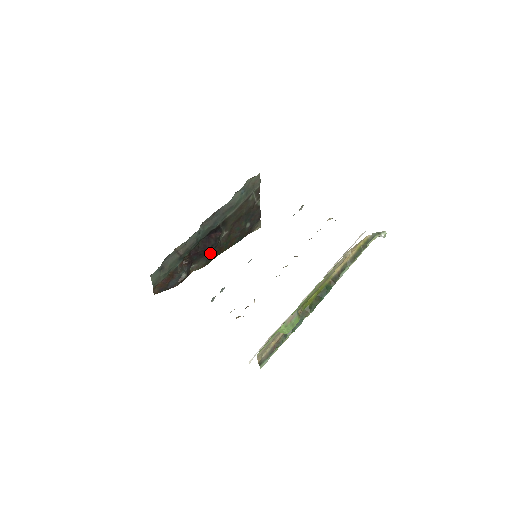
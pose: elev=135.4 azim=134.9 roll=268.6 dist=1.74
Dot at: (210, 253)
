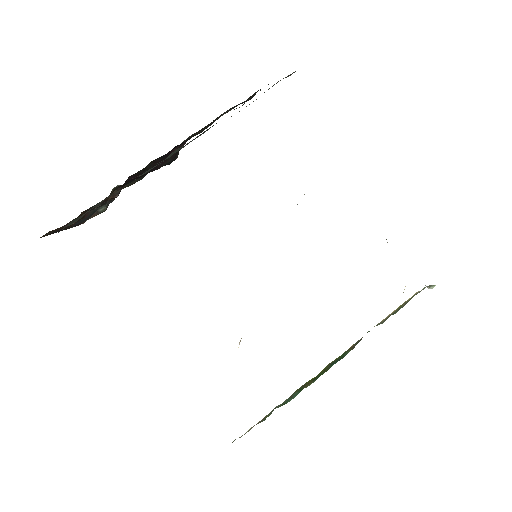
Dot at: occluded
